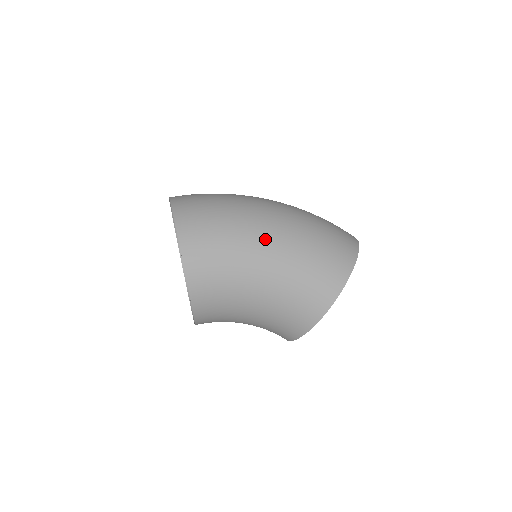
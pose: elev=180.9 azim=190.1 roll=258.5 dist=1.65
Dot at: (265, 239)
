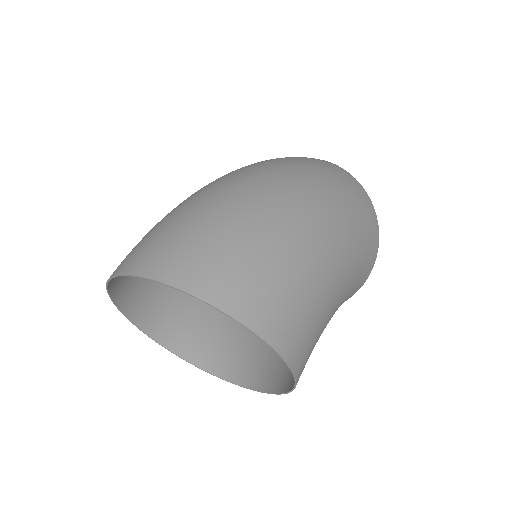
Dot at: (334, 258)
